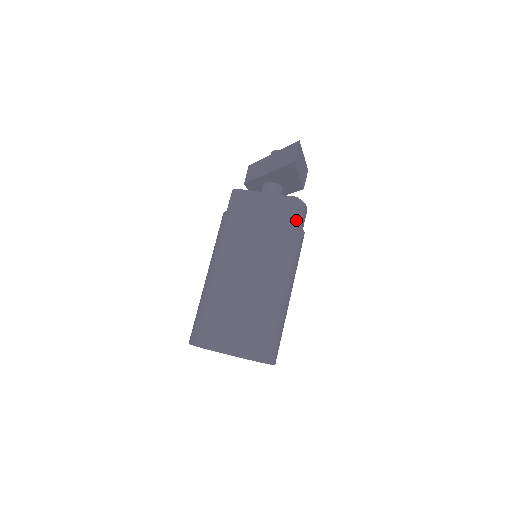
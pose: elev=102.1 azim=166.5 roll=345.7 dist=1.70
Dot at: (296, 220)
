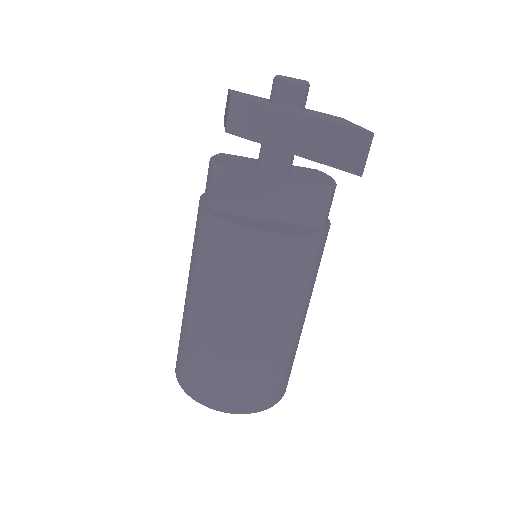
Dot at: (326, 219)
